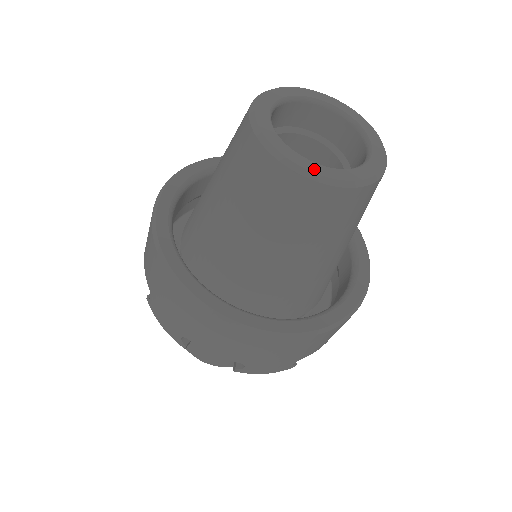
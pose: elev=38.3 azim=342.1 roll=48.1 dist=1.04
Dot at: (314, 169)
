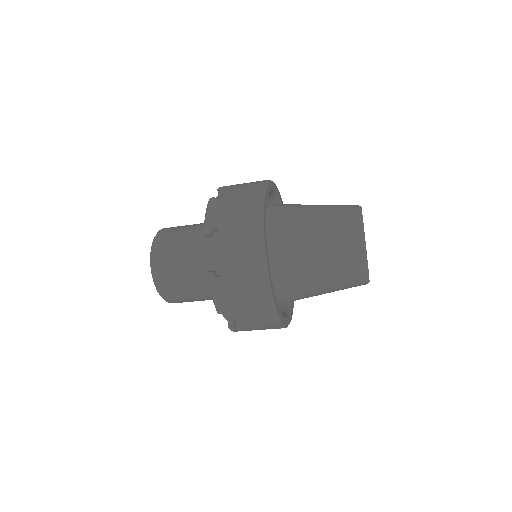
Dot at: occluded
